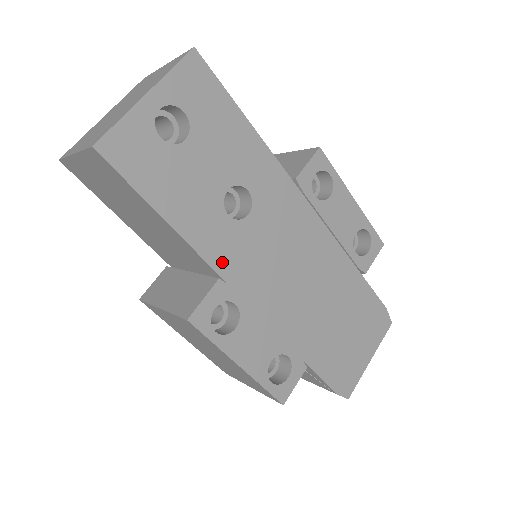
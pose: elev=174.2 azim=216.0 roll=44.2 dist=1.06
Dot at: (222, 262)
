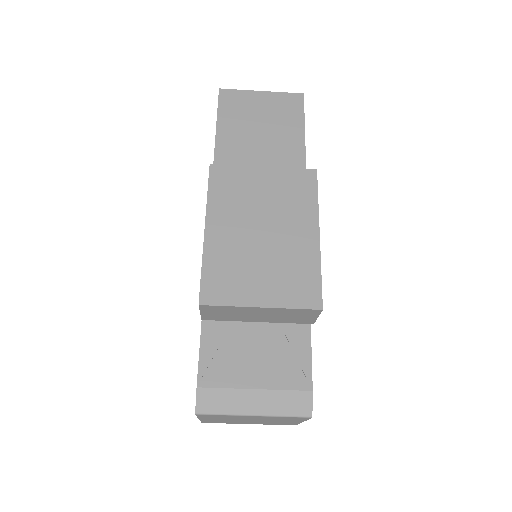
Dot at: occluded
